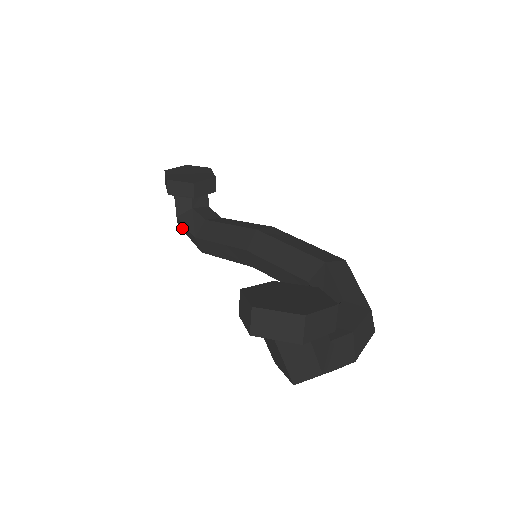
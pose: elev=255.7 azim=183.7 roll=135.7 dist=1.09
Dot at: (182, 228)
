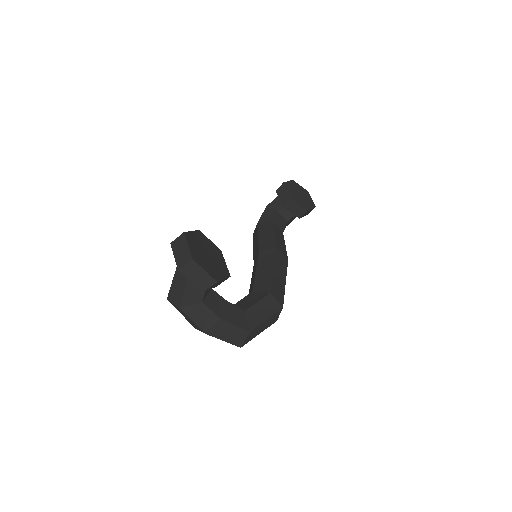
Dot at: occluded
